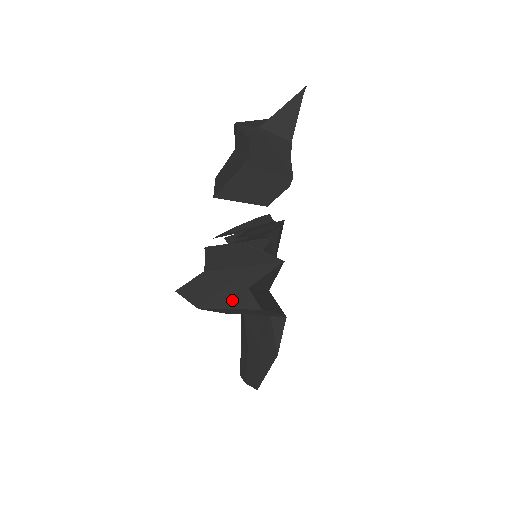
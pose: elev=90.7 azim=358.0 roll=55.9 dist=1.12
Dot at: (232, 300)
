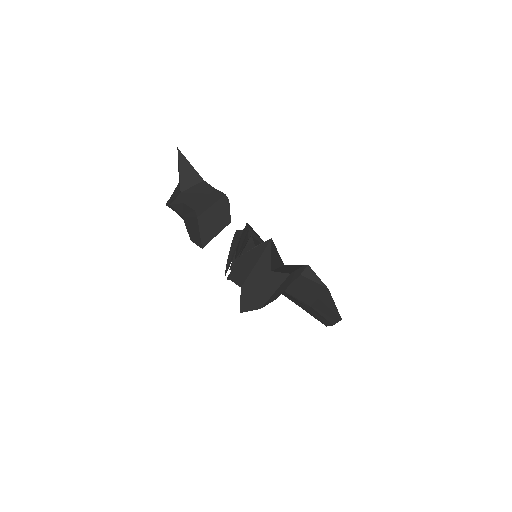
Dot at: (271, 286)
